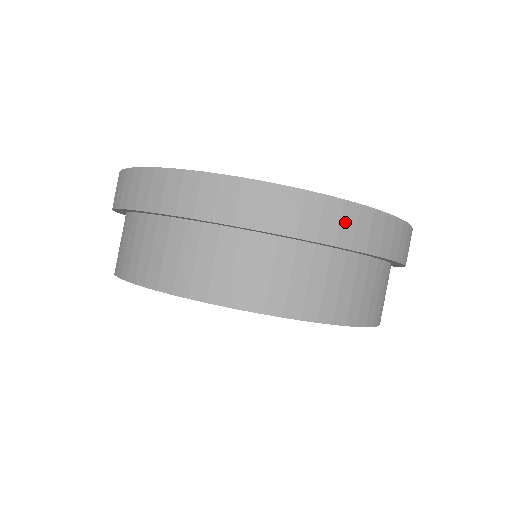
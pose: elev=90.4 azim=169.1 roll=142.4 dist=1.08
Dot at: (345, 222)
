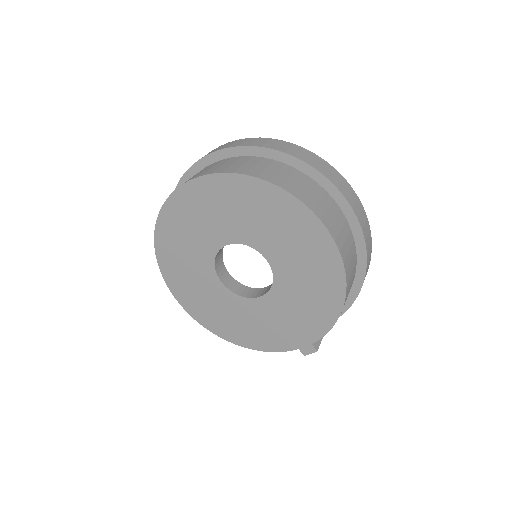
Dot at: (304, 154)
